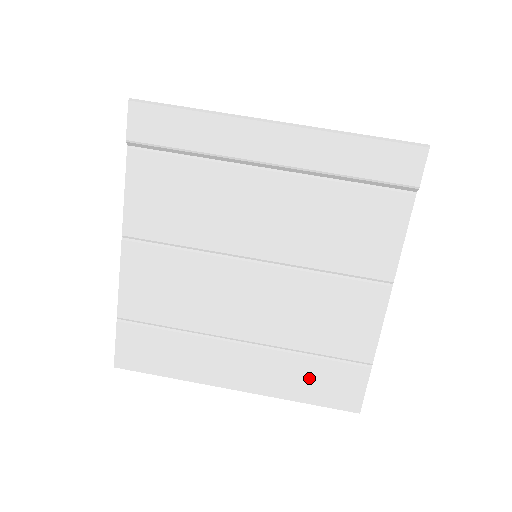
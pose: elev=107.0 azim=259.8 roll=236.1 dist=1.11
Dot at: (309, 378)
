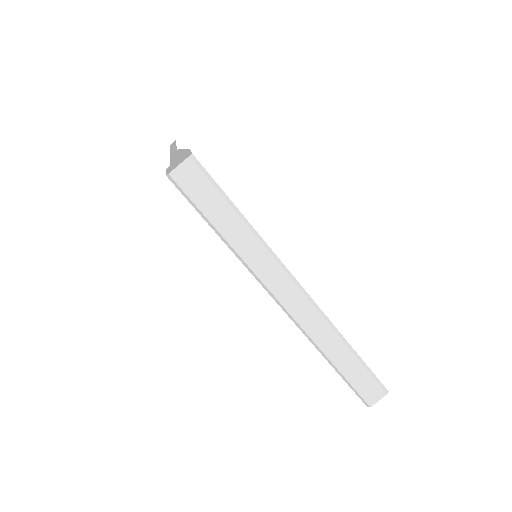
Dot at: occluded
